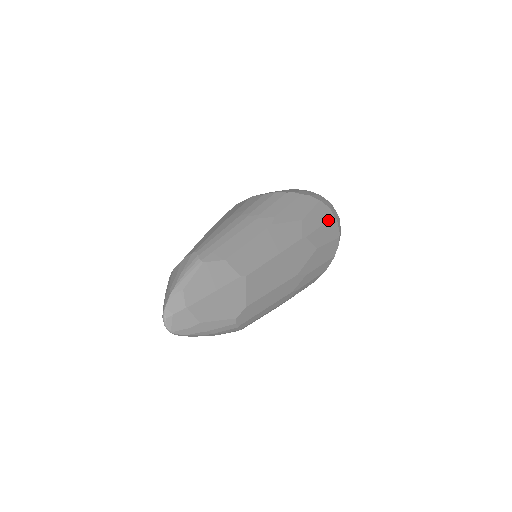
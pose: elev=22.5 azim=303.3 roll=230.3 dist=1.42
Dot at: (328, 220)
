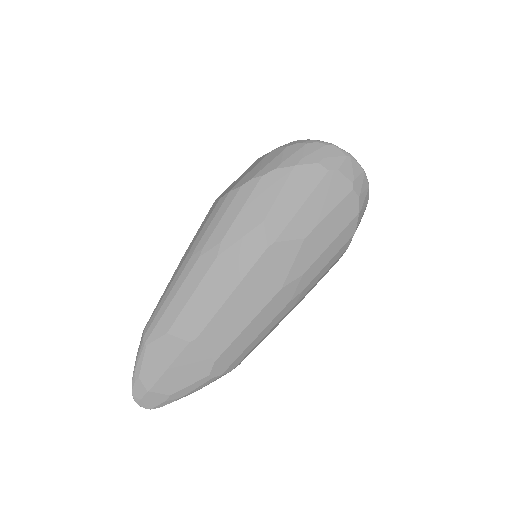
Dot at: (316, 186)
